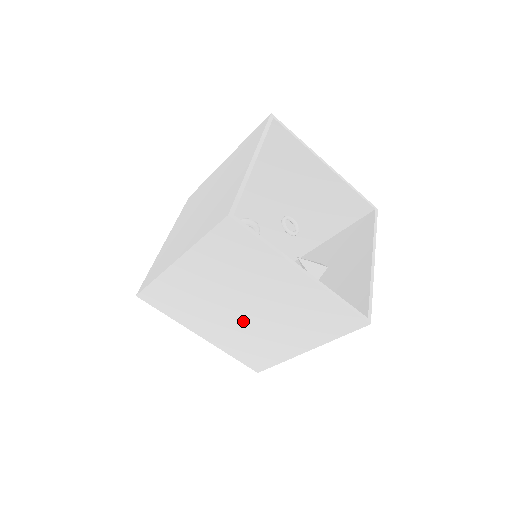
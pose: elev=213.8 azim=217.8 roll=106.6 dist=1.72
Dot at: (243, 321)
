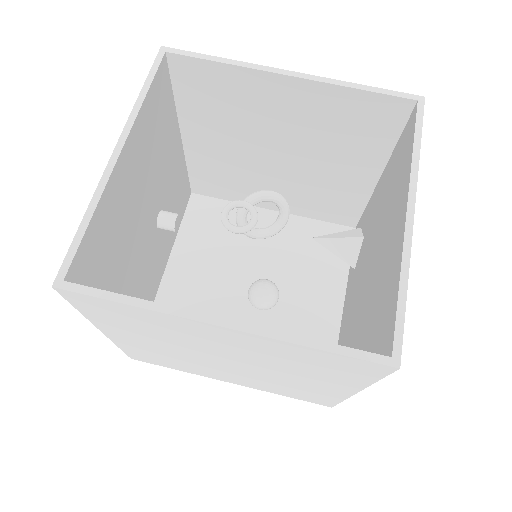
Dot at: (243, 371)
